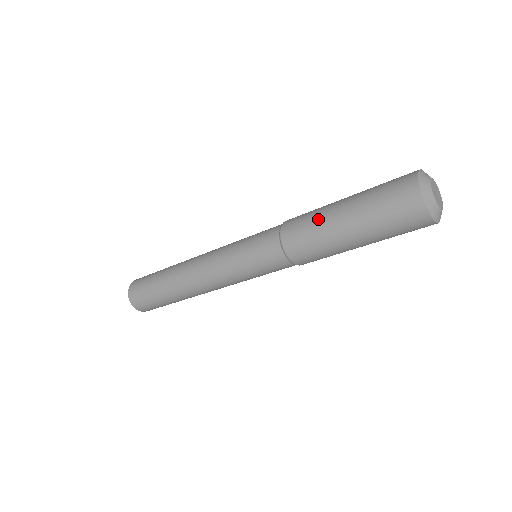
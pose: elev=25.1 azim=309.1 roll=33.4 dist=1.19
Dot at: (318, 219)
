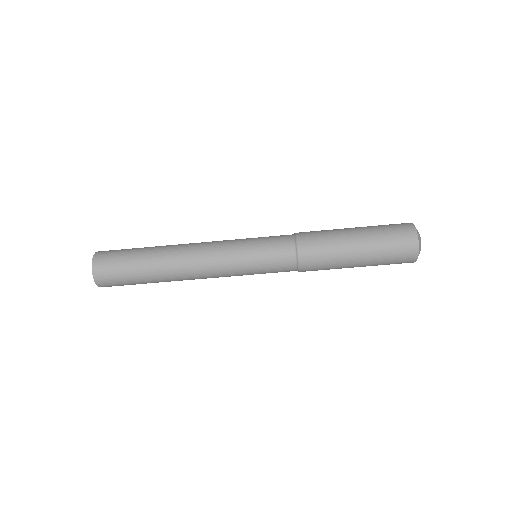
Dot at: occluded
